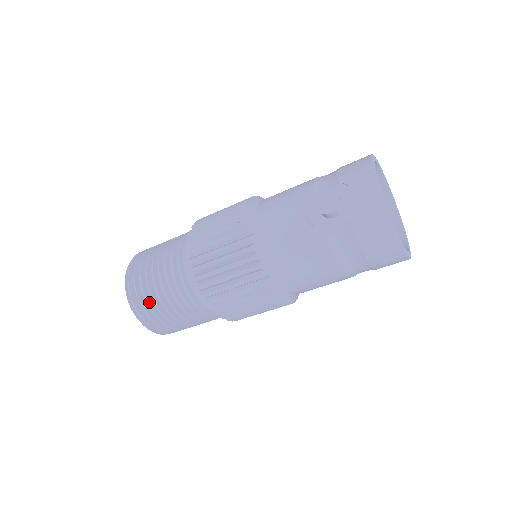
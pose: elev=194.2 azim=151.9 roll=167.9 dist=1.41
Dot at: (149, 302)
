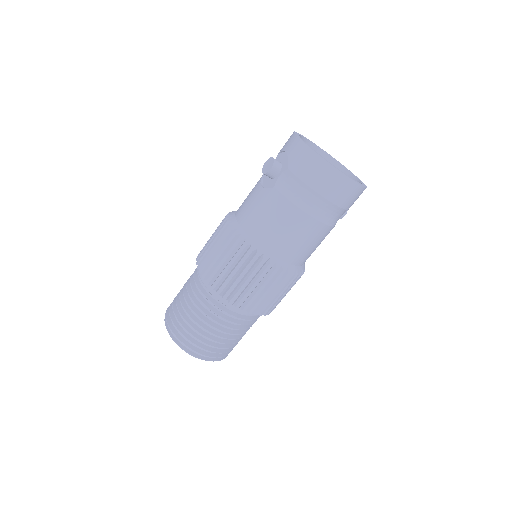
Dot at: (181, 322)
